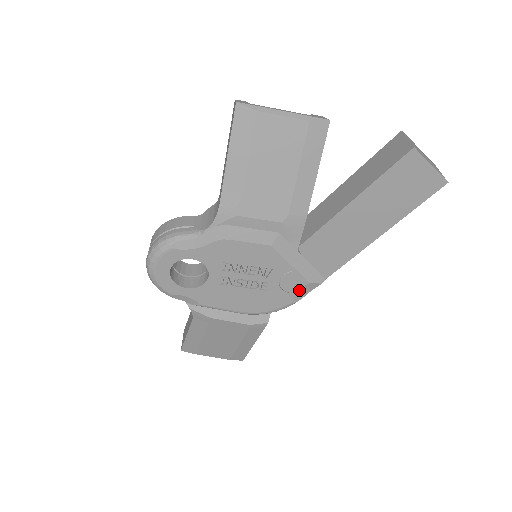
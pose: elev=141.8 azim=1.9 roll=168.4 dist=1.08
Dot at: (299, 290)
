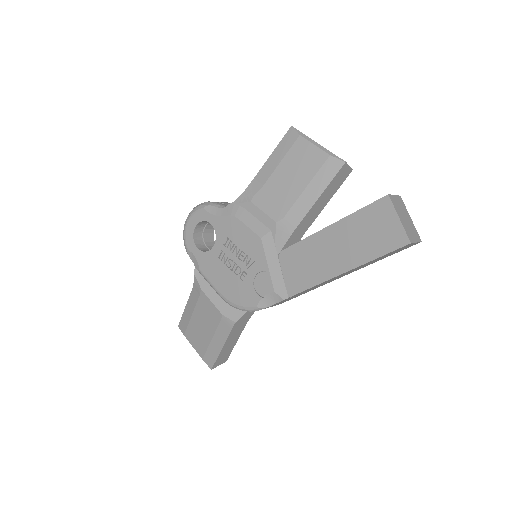
Dot at: (265, 296)
